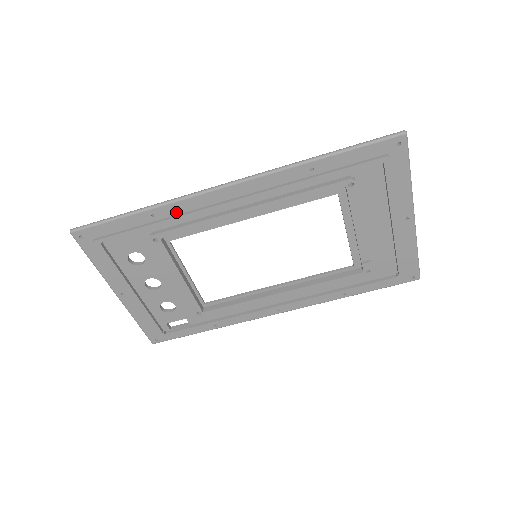
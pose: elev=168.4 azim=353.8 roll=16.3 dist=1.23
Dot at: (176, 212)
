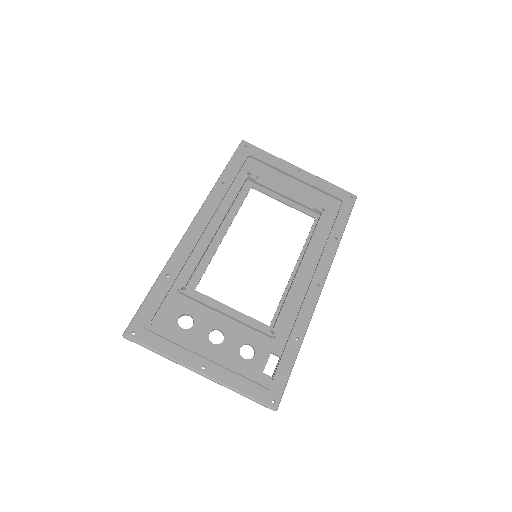
Dot at: (179, 262)
